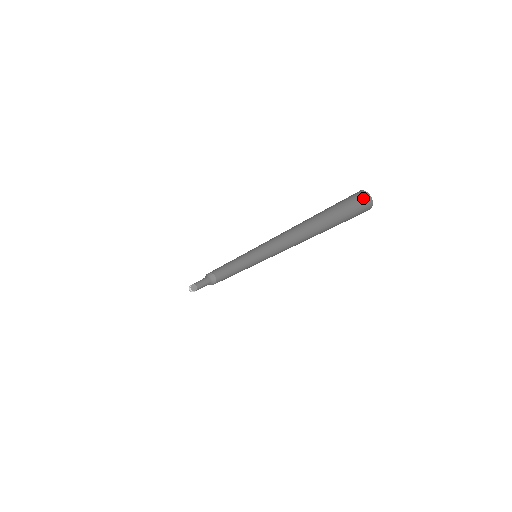
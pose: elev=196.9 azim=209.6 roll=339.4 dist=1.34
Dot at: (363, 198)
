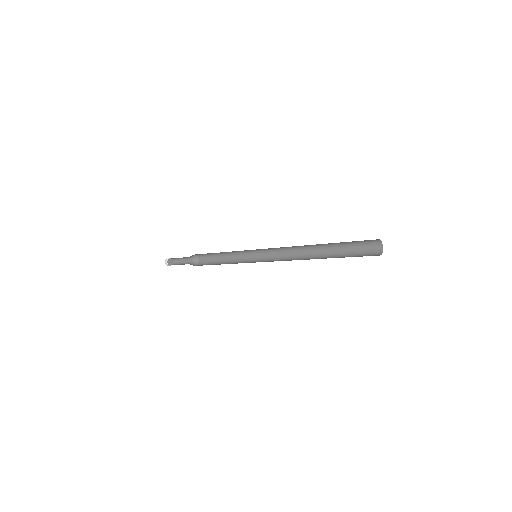
Dot at: (375, 242)
